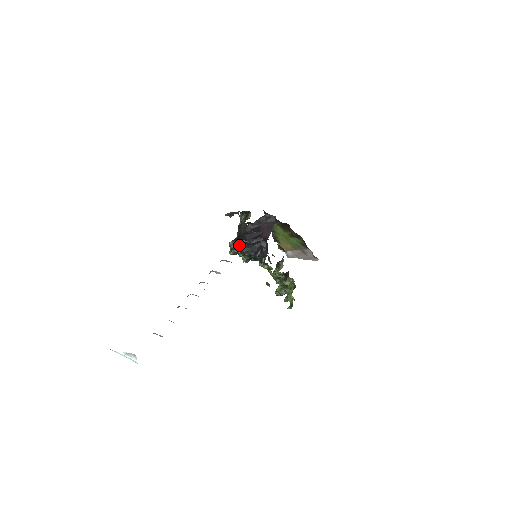
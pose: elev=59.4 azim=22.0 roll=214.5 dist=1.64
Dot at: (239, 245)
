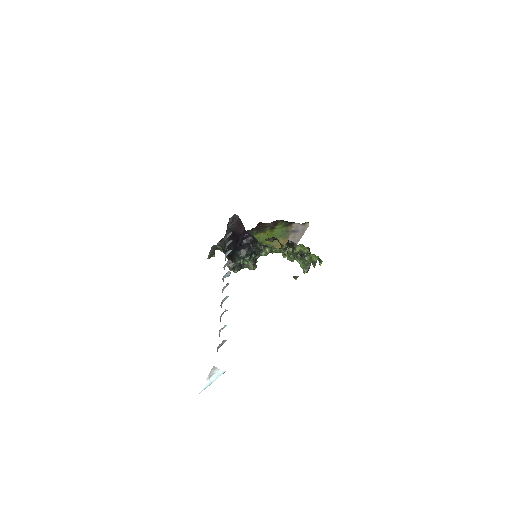
Dot at: (233, 257)
